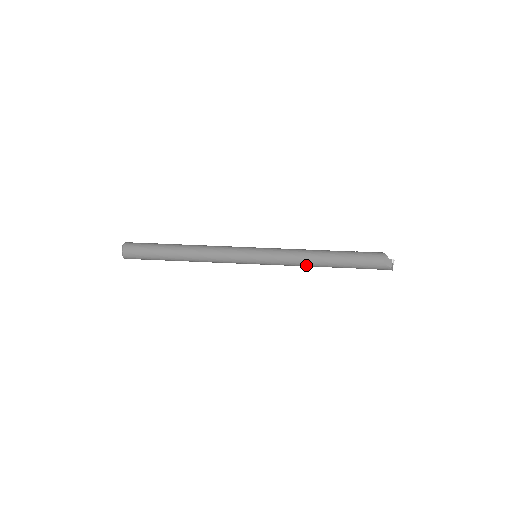
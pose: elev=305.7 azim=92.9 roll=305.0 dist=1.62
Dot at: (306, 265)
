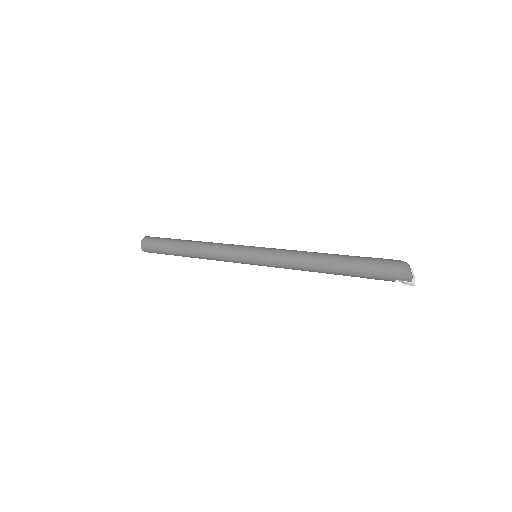
Dot at: (305, 255)
